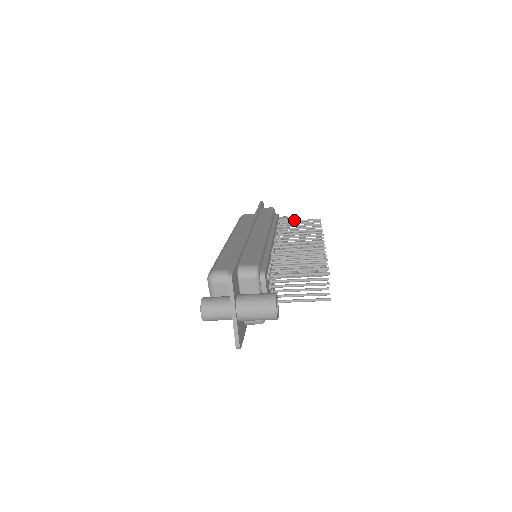
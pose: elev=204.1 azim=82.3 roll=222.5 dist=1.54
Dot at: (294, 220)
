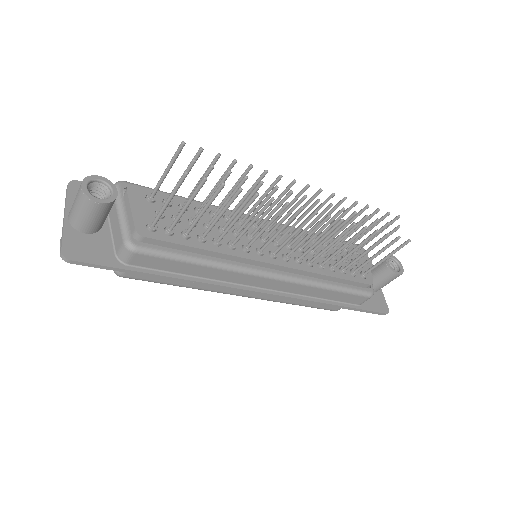
Dot at: occluded
